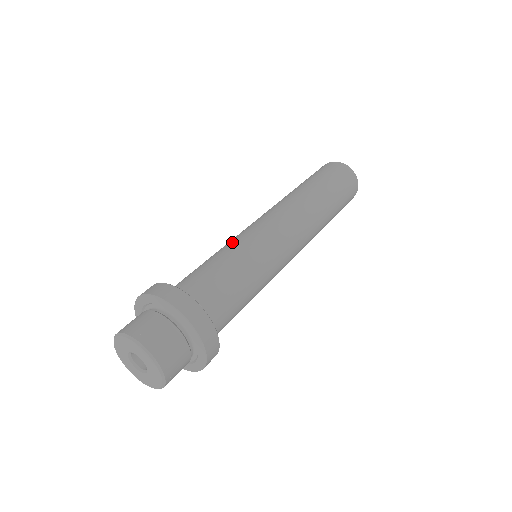
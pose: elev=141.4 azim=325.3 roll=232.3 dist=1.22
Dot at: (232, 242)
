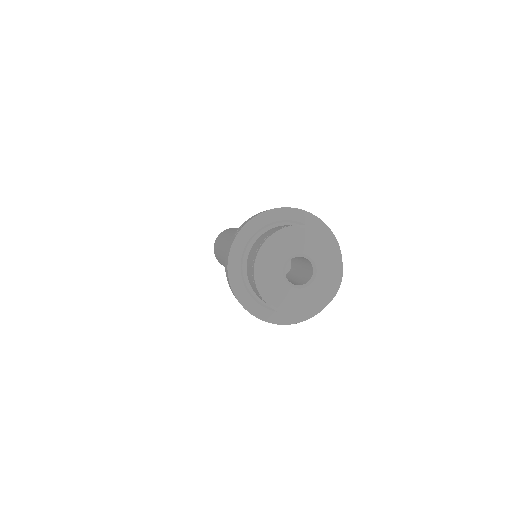
Dot at: occluded
